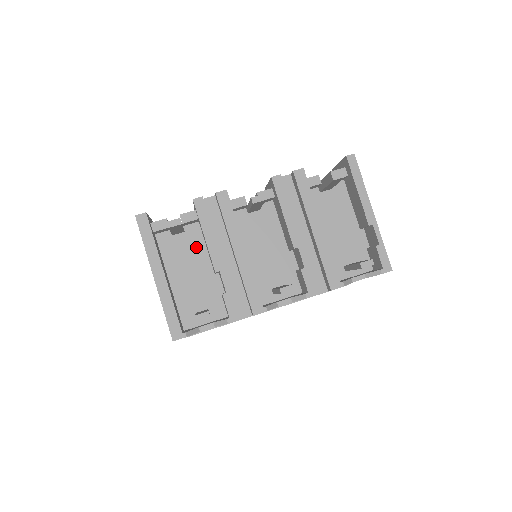
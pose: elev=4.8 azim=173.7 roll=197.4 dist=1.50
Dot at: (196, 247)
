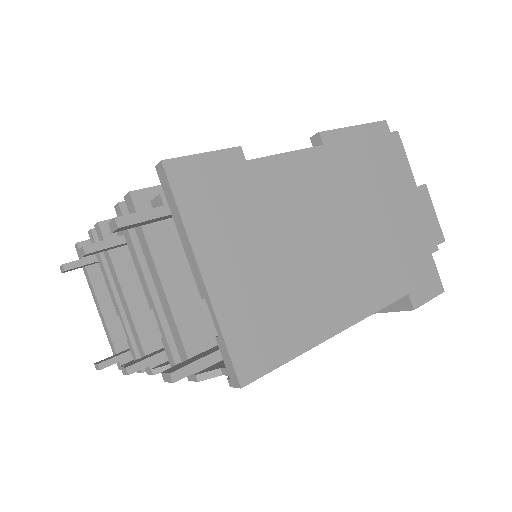
Dot at: occluded
